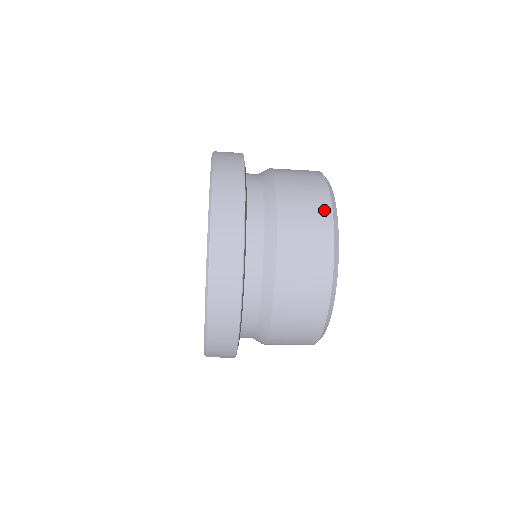
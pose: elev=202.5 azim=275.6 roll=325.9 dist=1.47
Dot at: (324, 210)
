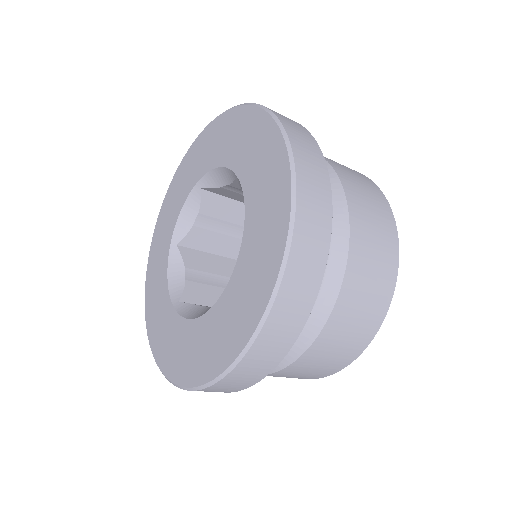
Dot at: (378, 316)
